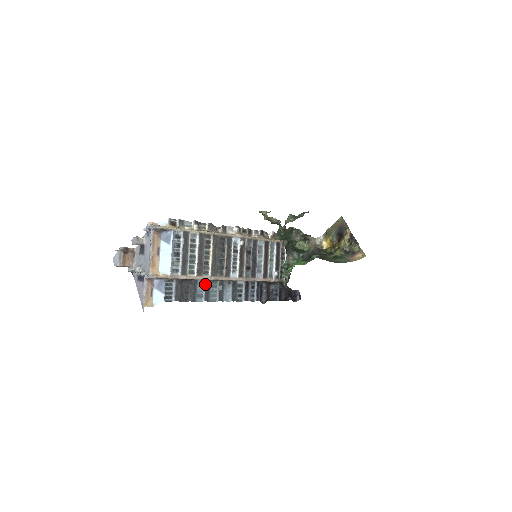
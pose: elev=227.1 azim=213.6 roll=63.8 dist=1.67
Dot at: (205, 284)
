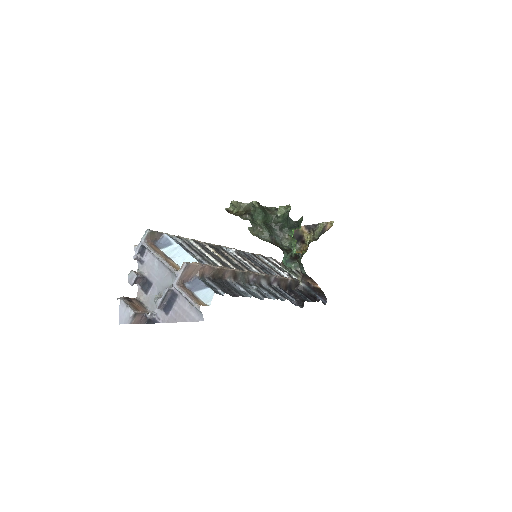
Dot at: (237, 284)
